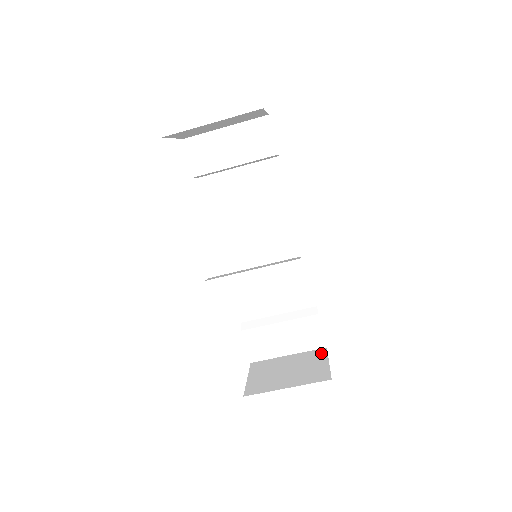
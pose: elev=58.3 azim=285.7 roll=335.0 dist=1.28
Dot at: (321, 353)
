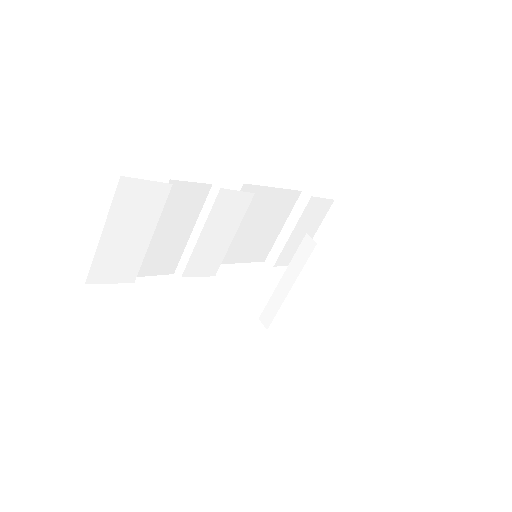
Dot at: (339, 211)
